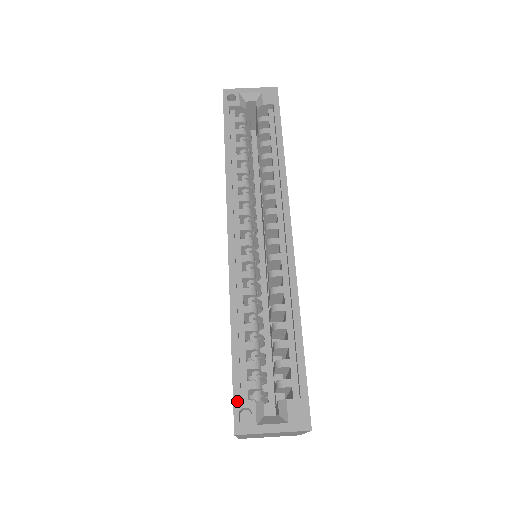
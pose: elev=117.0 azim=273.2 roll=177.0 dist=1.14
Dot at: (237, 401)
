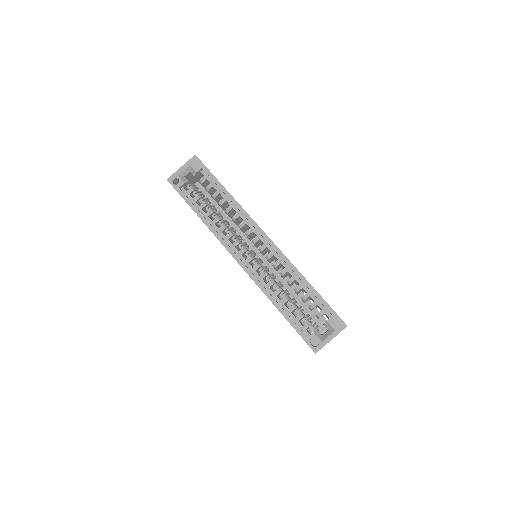
Dot at: (305, 339)
